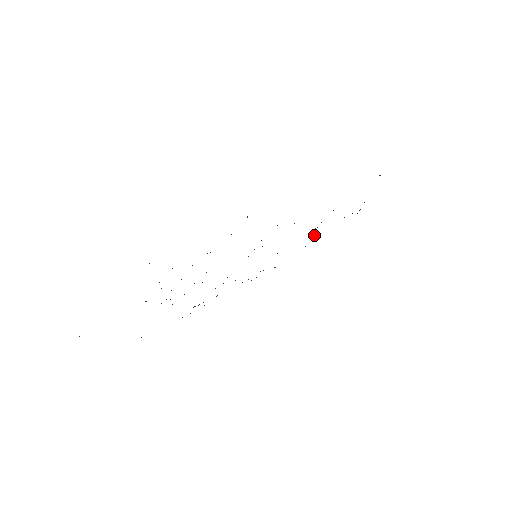
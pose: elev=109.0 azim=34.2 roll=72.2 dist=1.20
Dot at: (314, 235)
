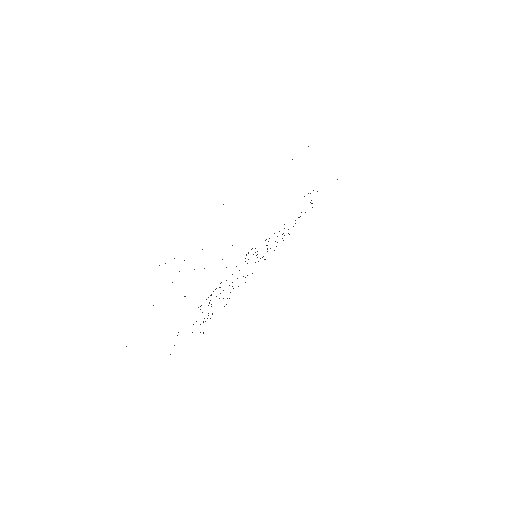
Dot at: (284, 224)
